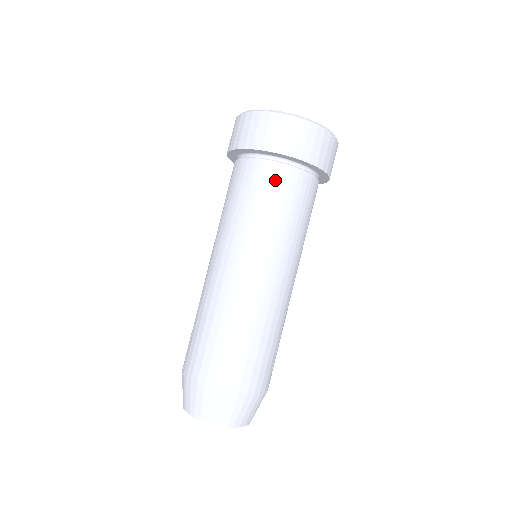
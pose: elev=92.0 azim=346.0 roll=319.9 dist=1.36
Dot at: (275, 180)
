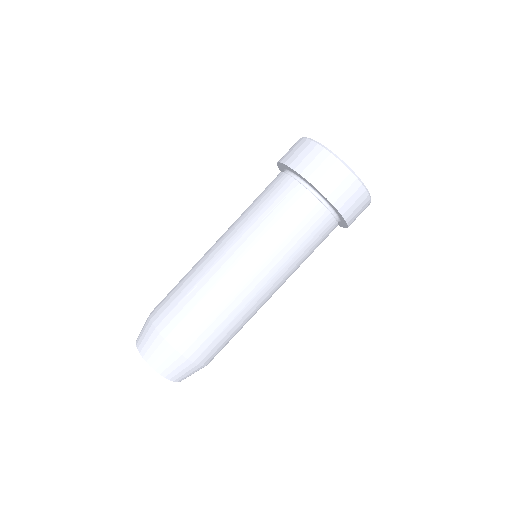
Dot at: (279, 188)
